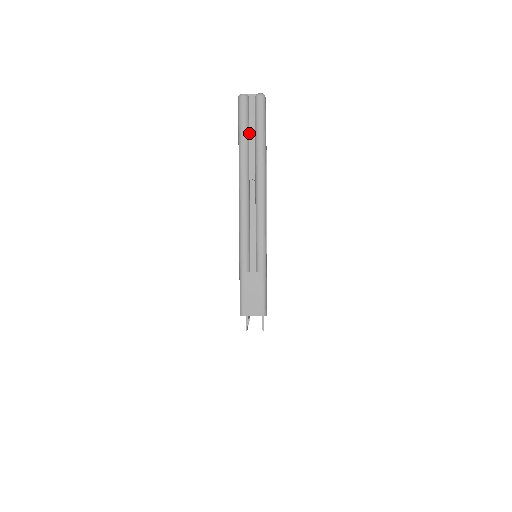
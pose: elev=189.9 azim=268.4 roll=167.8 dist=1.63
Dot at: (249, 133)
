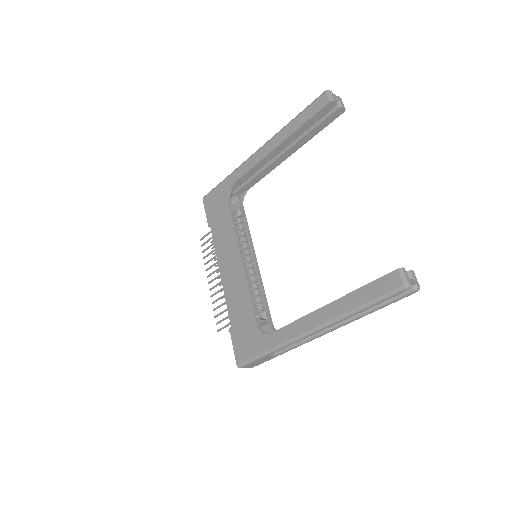
Dot at: occluded
